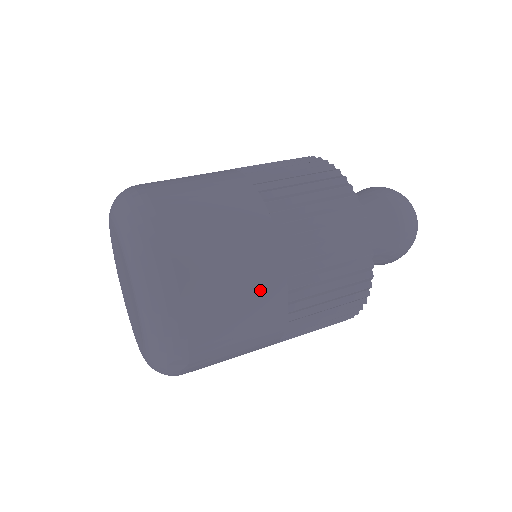
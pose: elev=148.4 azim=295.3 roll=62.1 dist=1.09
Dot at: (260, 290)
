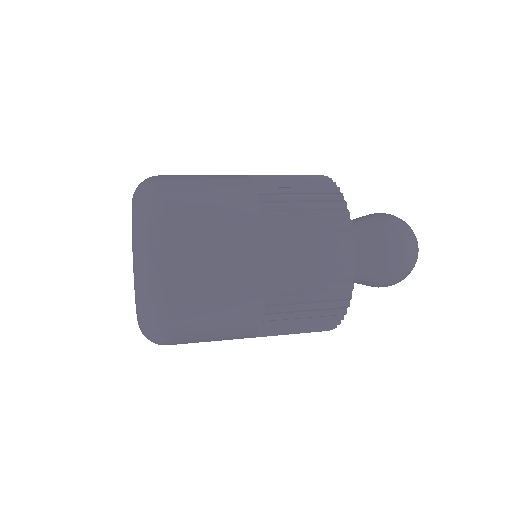
Dot at: (240, 289)
